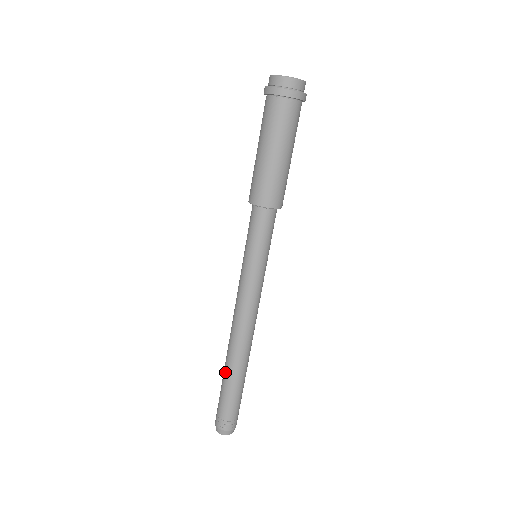
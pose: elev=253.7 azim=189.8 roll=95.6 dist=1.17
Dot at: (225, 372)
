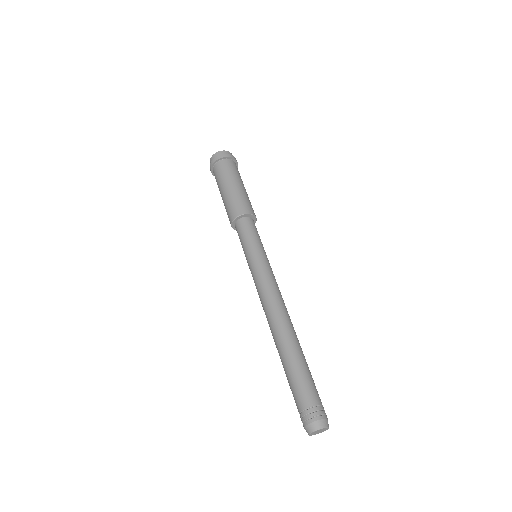
Dot at: (282, 359)
